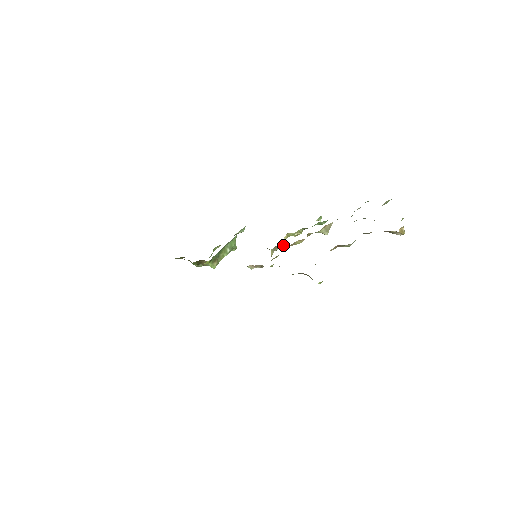
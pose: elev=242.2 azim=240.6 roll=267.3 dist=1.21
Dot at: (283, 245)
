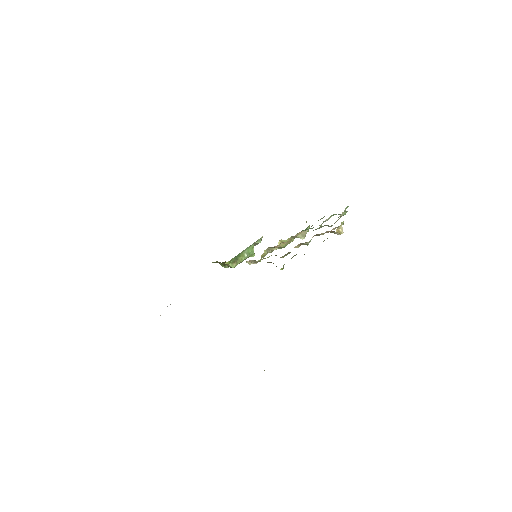
Dot at: (274, 248)
